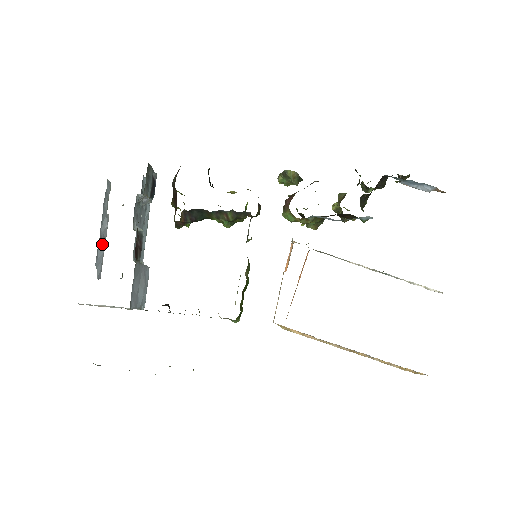
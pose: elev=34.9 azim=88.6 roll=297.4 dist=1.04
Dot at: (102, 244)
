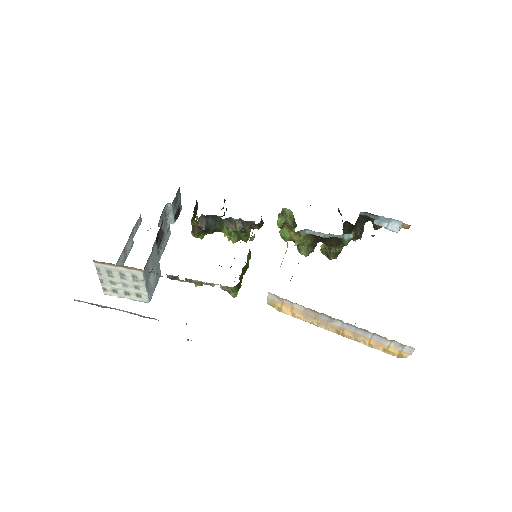
Dot at: (124, 257)
